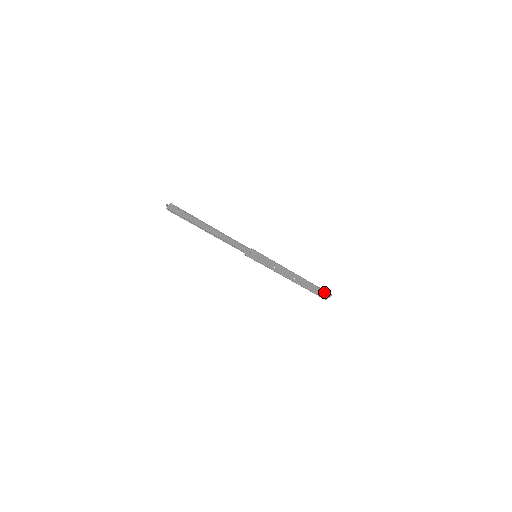
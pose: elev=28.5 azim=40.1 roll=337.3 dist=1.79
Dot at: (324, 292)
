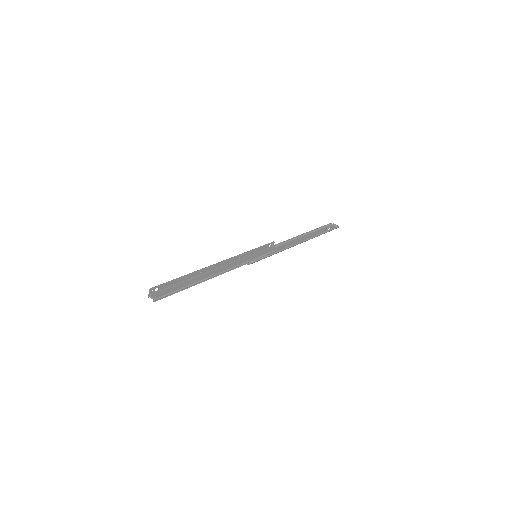
Dot at: occluded
